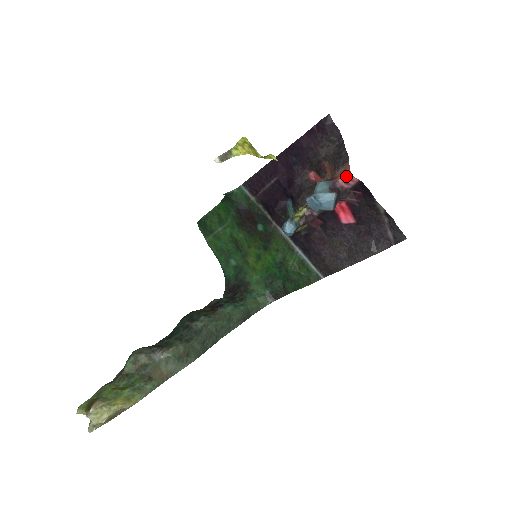
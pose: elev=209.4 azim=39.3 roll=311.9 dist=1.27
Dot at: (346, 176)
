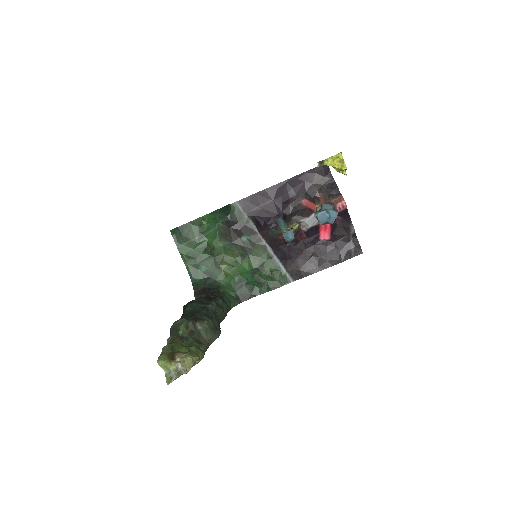
Dot at: (341, 203)
